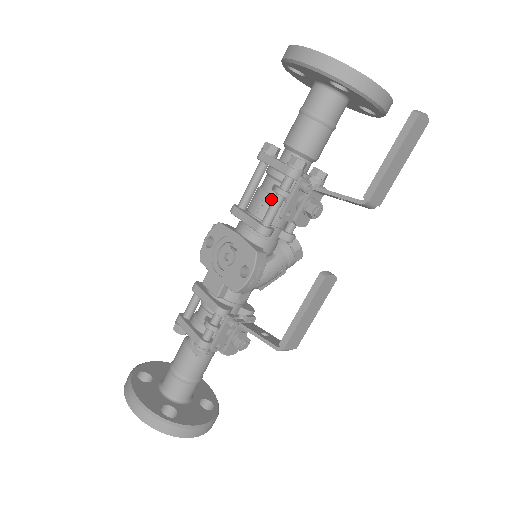
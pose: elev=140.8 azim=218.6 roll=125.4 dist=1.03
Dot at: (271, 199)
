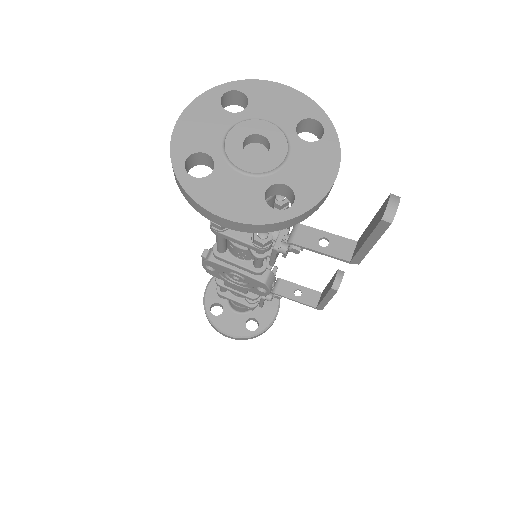
Dot at: occluded
